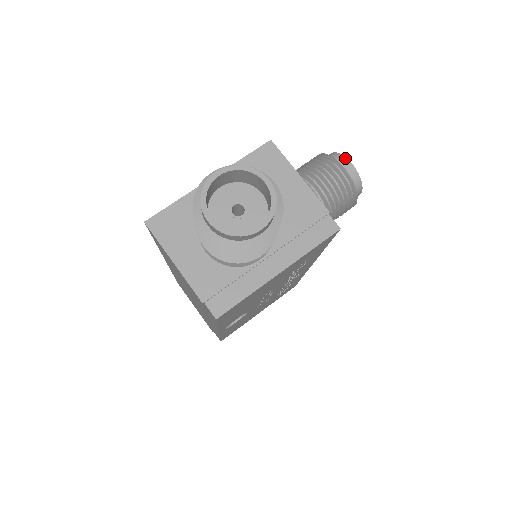
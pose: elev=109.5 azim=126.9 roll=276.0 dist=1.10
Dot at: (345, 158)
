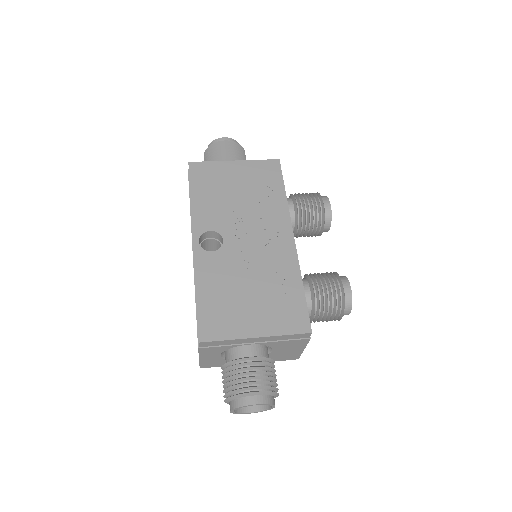
Dot at: occluded
